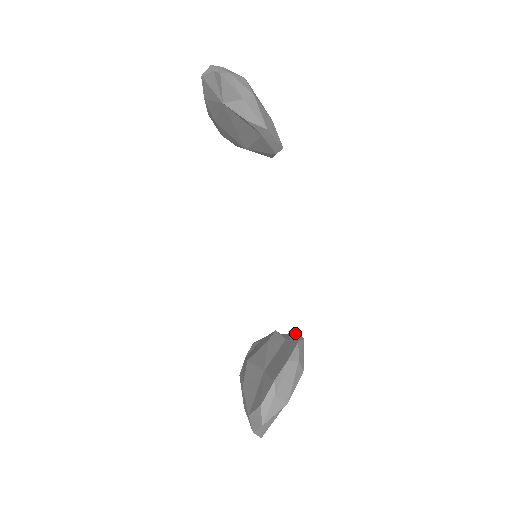
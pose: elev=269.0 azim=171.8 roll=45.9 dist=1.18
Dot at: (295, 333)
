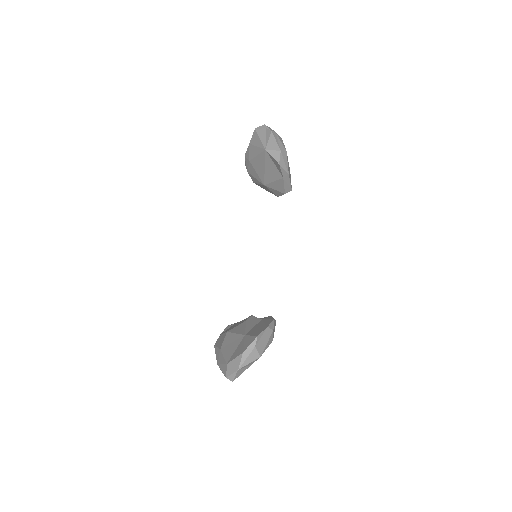
Dot at: (270, 316)
